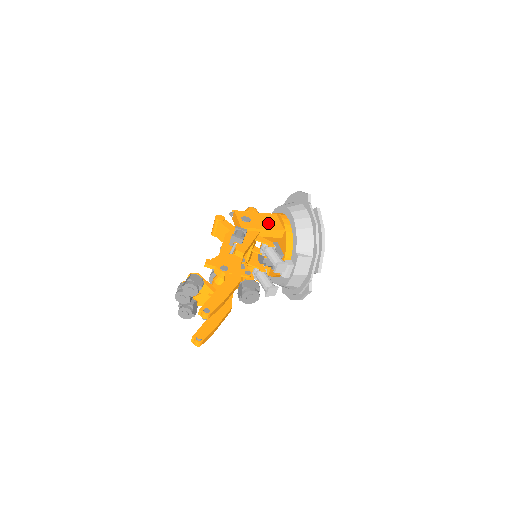
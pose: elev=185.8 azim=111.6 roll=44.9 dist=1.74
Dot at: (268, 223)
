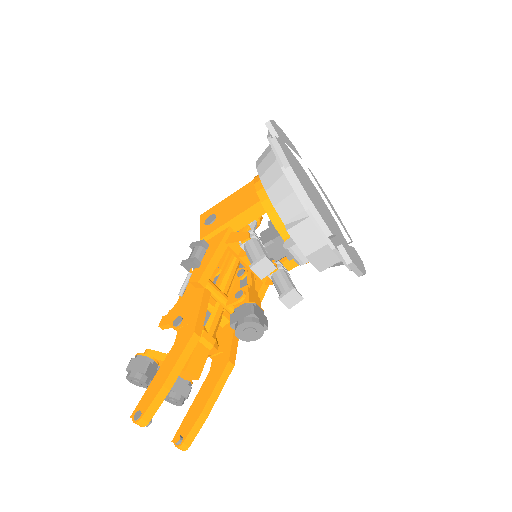
Dot at: (239, 205)
